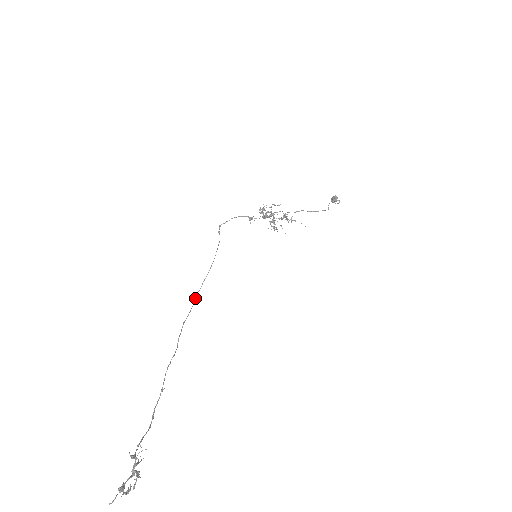
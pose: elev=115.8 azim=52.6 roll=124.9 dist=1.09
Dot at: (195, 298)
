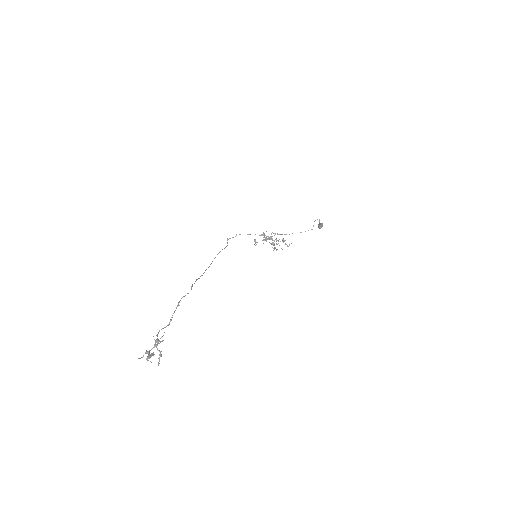
Dot at: (206, 269)
